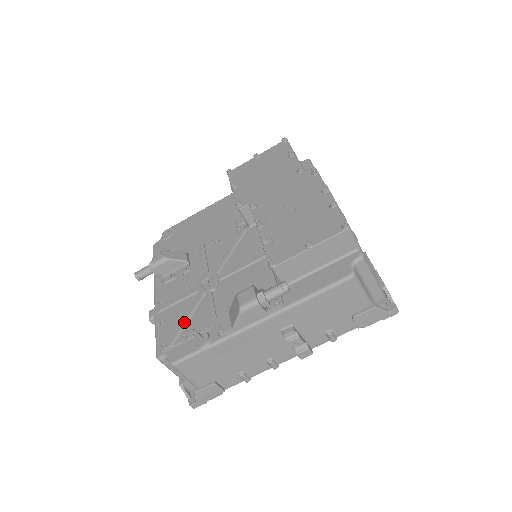
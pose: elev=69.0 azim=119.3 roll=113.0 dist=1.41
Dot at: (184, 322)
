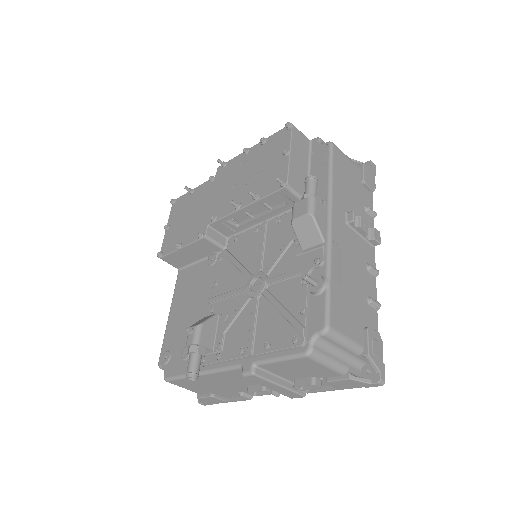
Dot at: (284, 310)
